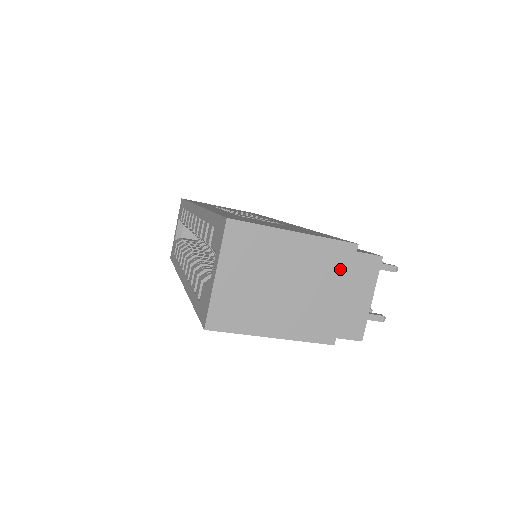
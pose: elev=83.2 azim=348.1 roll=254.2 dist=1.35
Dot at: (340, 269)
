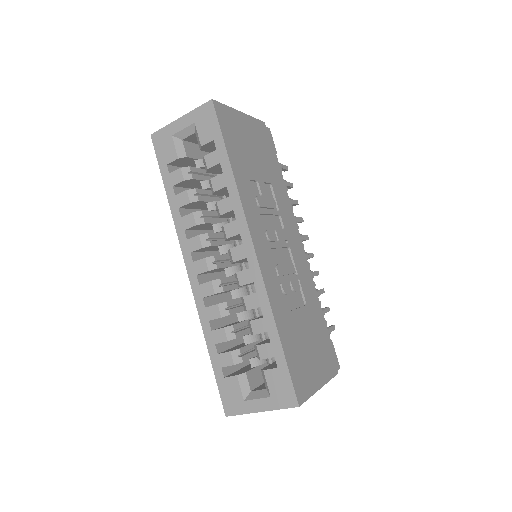
Dot at: occluded
